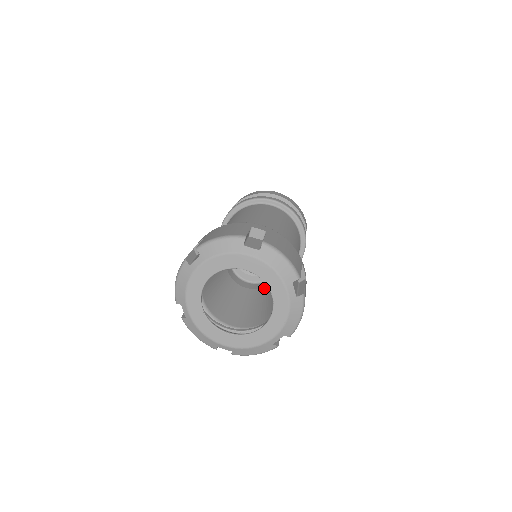
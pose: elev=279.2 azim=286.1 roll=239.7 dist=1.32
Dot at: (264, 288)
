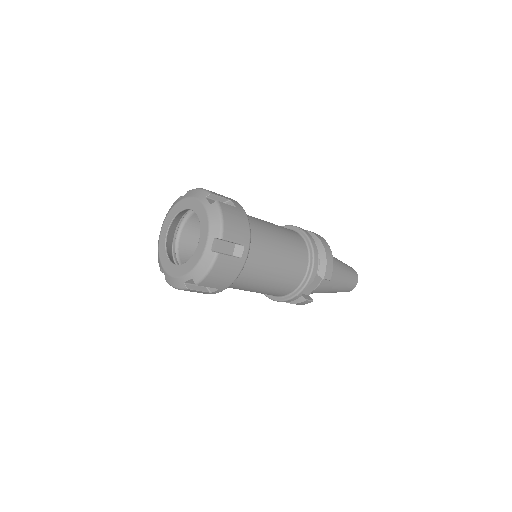
Dot at: occluded
